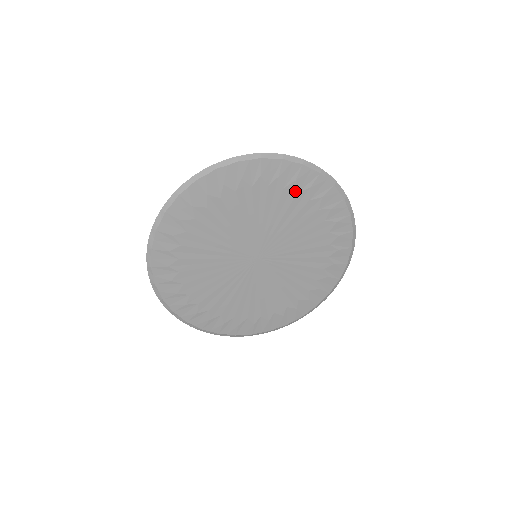
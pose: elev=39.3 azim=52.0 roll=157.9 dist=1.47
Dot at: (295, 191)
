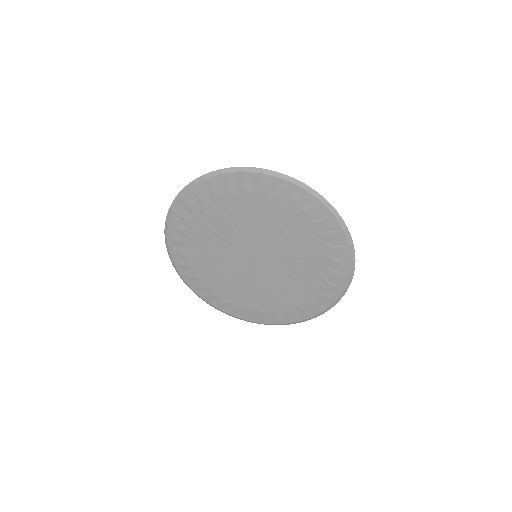
Dot at: (293, 210)
